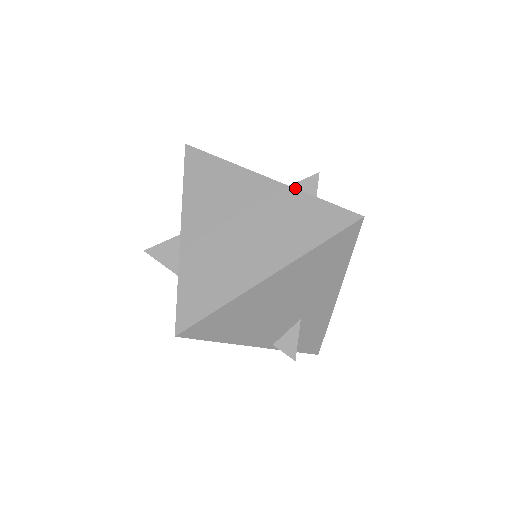
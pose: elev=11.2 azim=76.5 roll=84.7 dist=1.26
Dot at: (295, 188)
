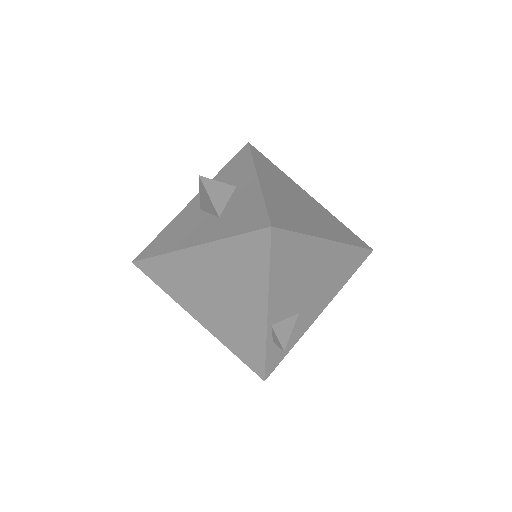
Dot at: occluded
